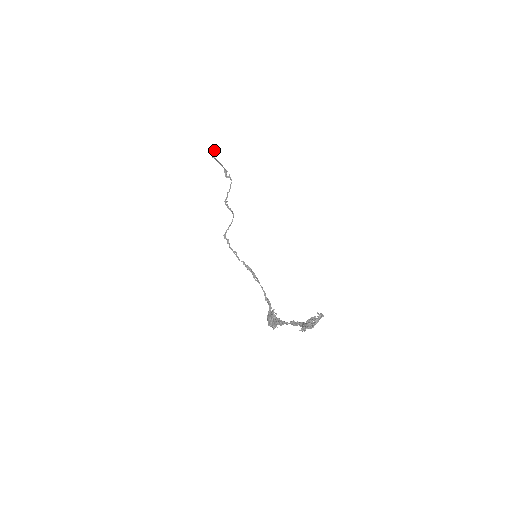
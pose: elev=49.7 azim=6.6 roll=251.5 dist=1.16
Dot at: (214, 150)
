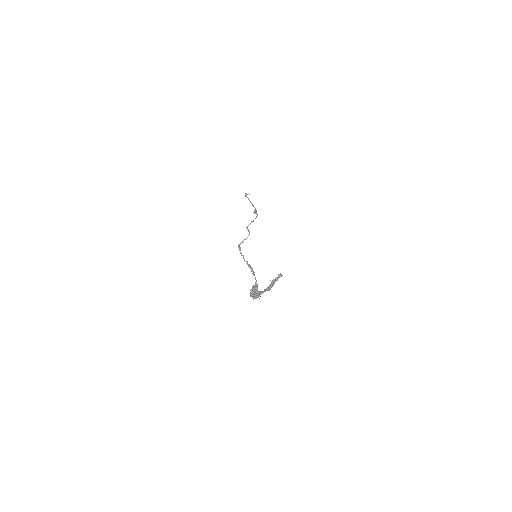
Dot at: occluded
